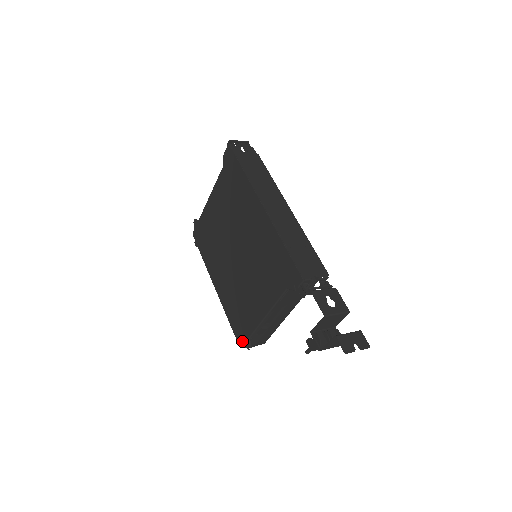
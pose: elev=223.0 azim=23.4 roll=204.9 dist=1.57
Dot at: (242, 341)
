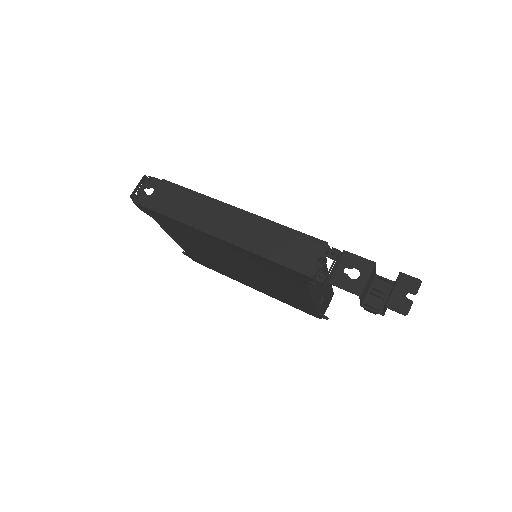
Dot at: (316, 316)
